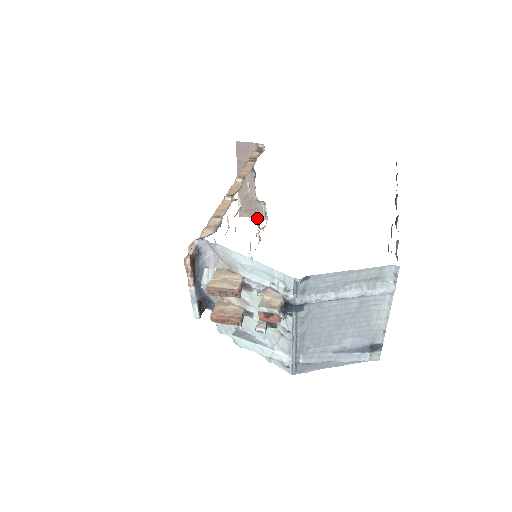
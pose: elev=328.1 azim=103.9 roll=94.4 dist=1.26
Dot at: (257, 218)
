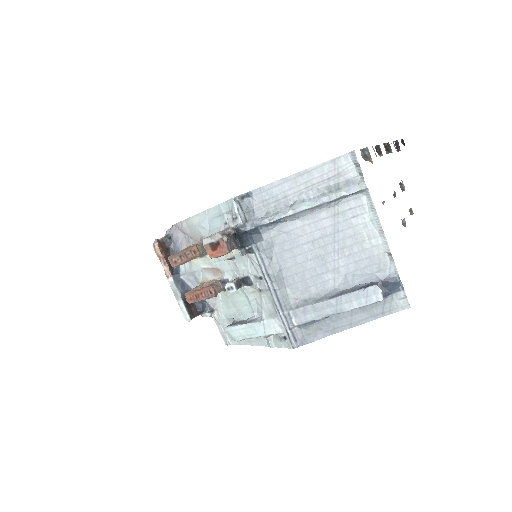
Dot at: occluded
